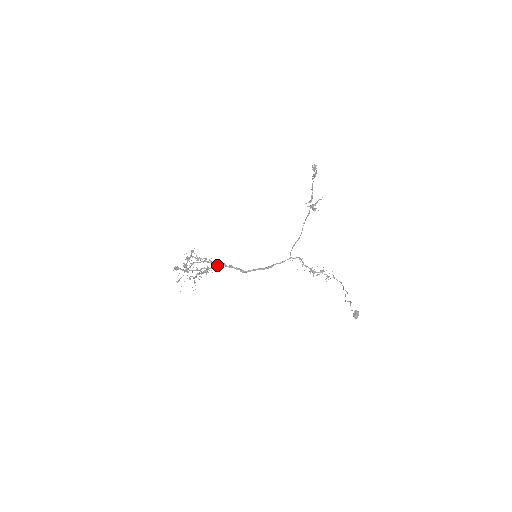
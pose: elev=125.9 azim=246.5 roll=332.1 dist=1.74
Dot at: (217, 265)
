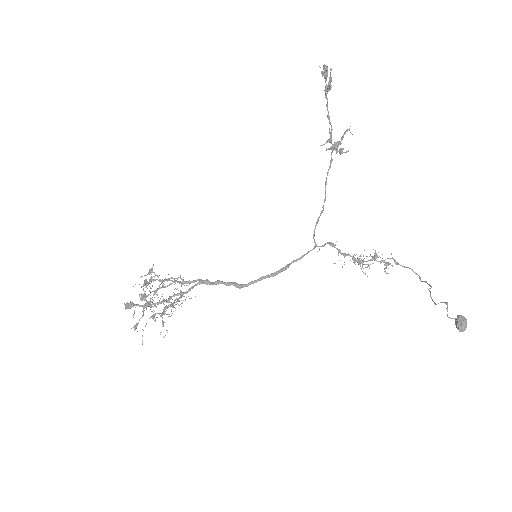
Dot at: (195, 285)
